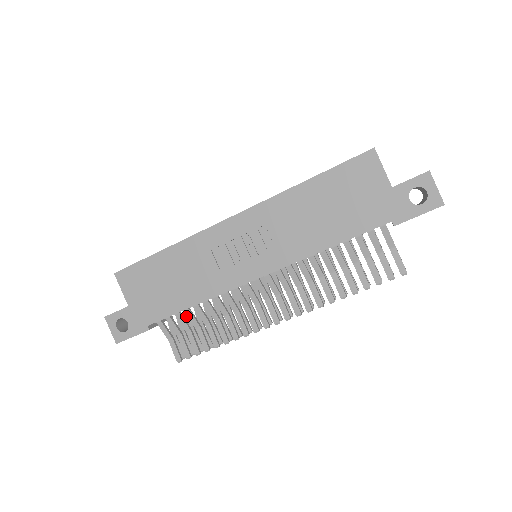
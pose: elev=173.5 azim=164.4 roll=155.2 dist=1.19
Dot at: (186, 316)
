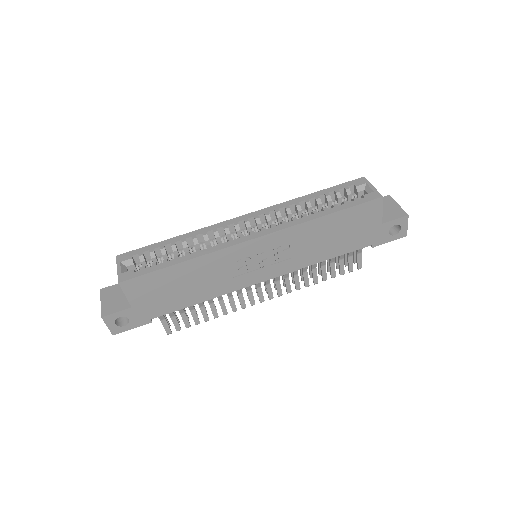
Dot at: occluded
